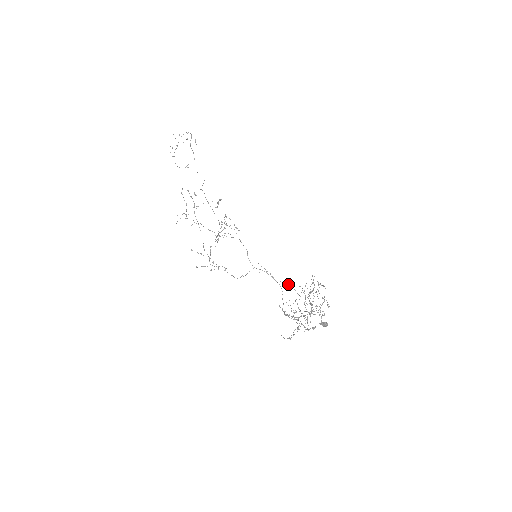
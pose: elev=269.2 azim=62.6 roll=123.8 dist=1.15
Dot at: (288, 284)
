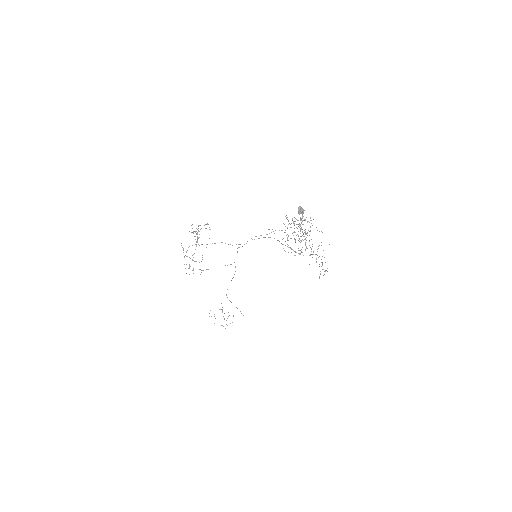
Dot at: occluded
